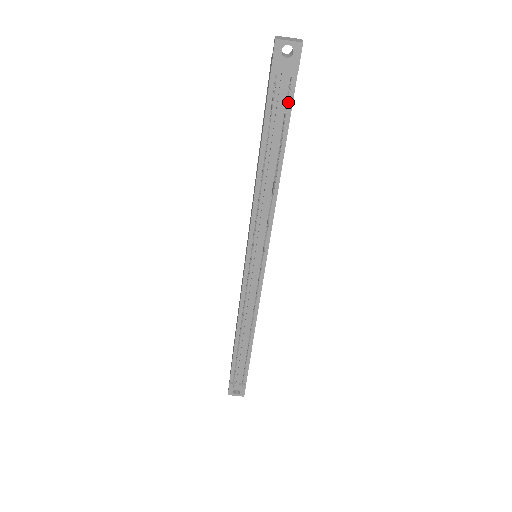
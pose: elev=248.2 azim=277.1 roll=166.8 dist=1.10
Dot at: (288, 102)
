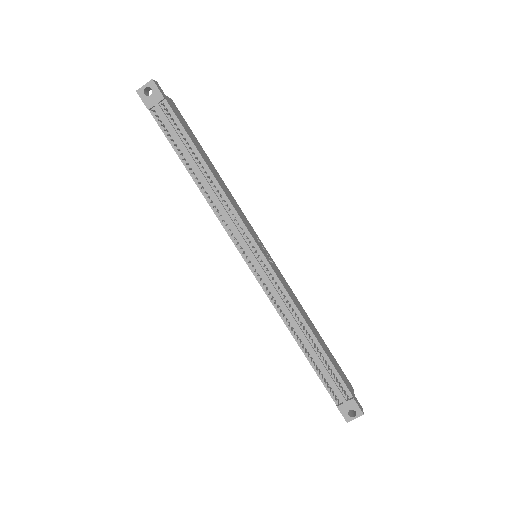
Dot at: (175, 121)
